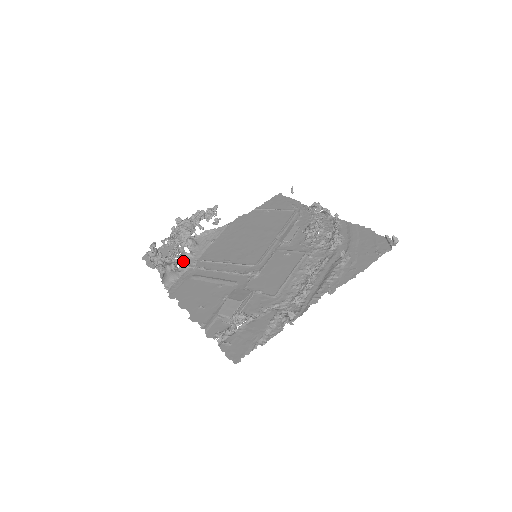
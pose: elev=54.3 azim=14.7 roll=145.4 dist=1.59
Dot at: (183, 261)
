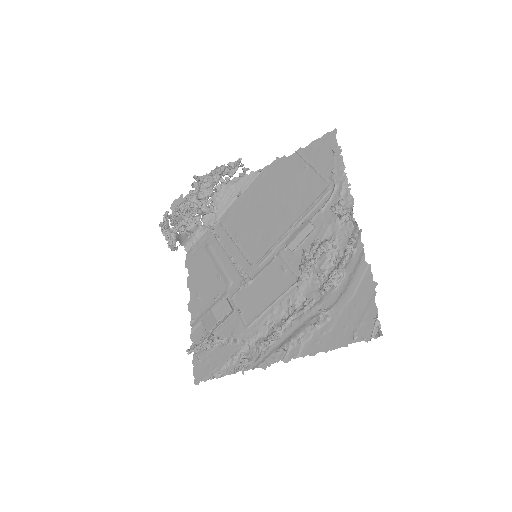
Dot at: (205, 218)
